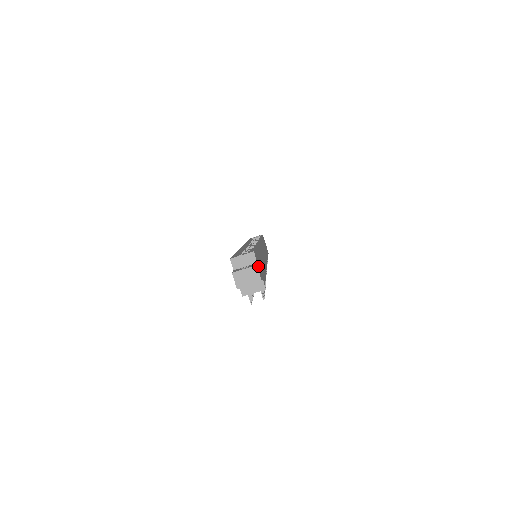
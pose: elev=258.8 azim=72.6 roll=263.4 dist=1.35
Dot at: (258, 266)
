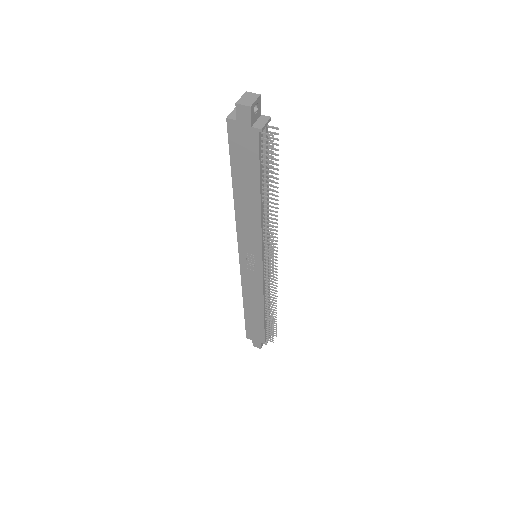
Dot at: occluded
